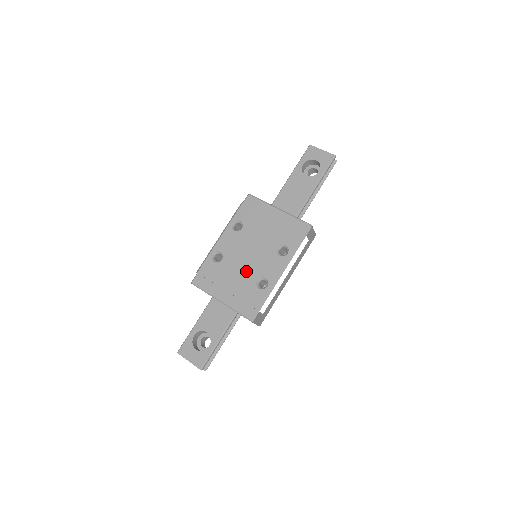
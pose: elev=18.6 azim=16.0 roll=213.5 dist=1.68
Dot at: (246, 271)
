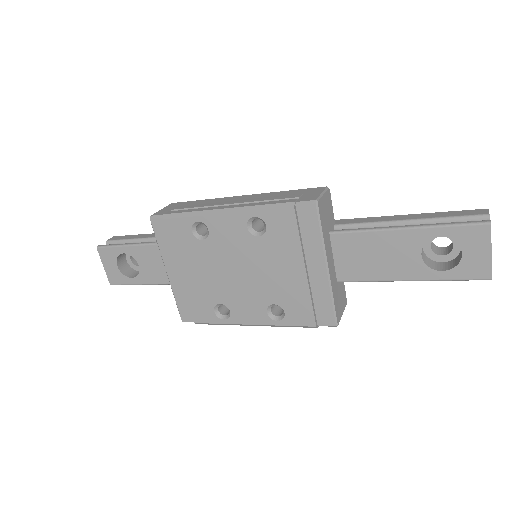
Dot at: (217, 283)
